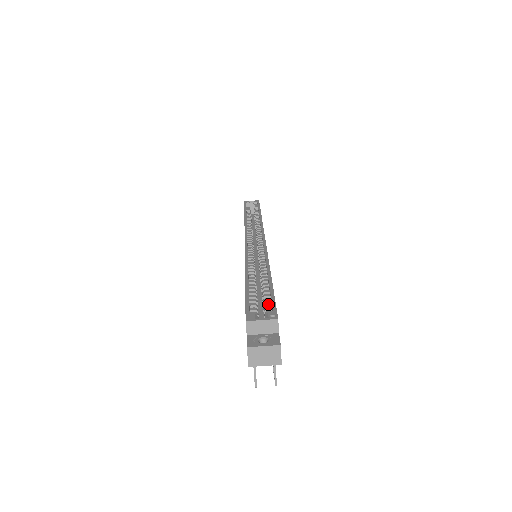
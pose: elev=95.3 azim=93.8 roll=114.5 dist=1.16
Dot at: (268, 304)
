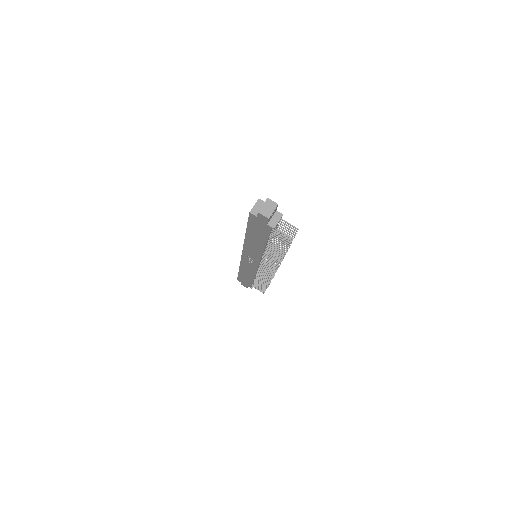
Dot at: occluded
